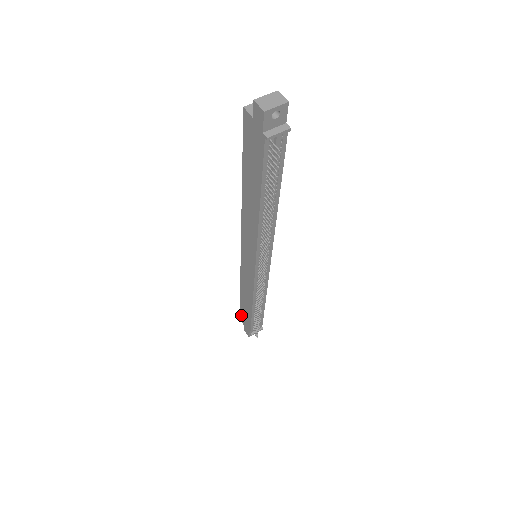
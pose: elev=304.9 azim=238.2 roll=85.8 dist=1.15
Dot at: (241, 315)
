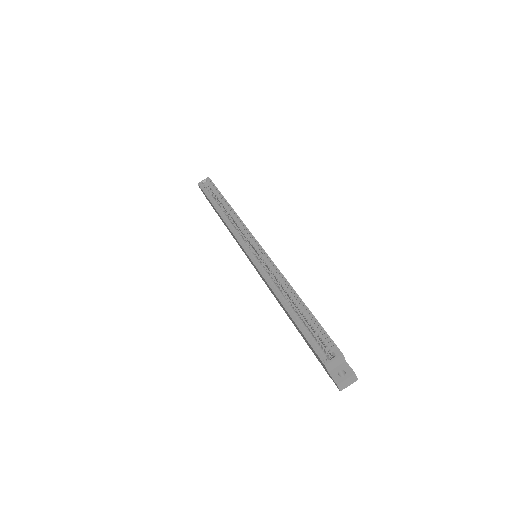
Dot at: (203, 192)
